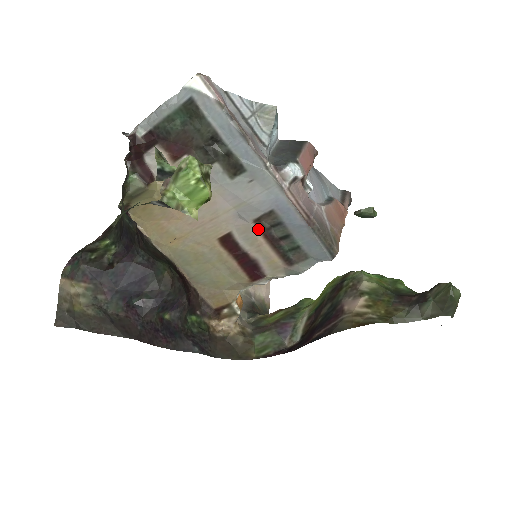
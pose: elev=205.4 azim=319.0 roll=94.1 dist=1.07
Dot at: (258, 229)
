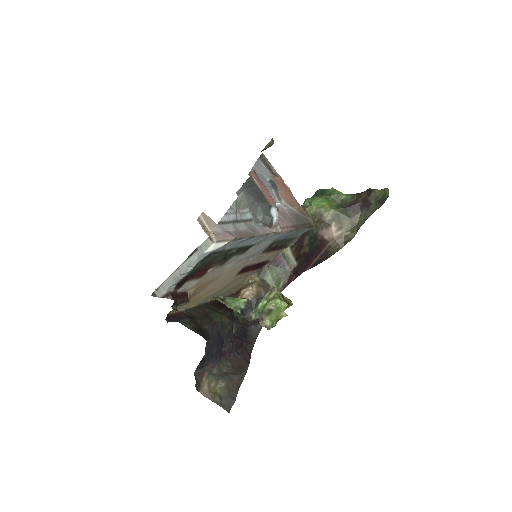
Dot at: (264, 253)
